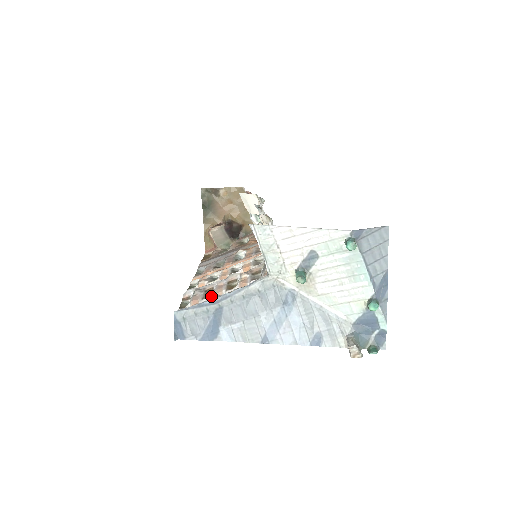
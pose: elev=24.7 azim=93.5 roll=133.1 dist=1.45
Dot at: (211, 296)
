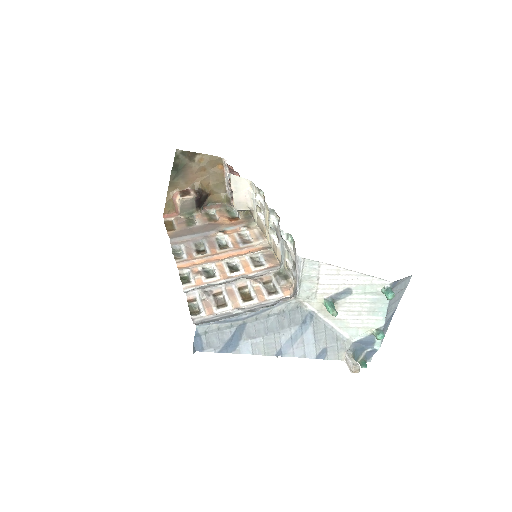
Dot at: (228, 306)
